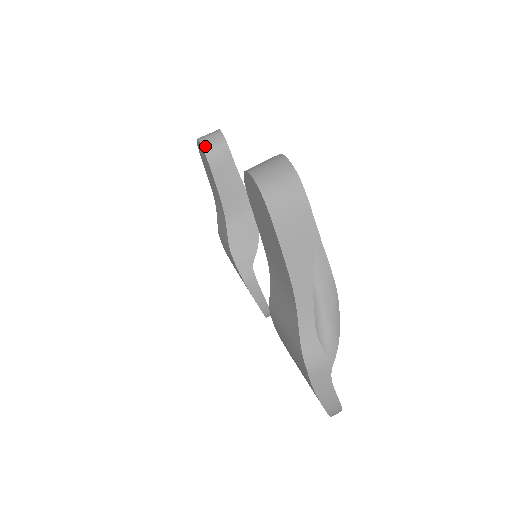
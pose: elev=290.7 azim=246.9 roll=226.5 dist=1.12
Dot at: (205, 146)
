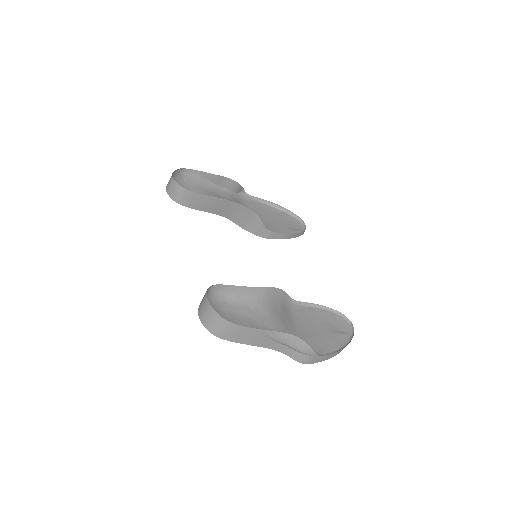
Dot at: (174, 198)
